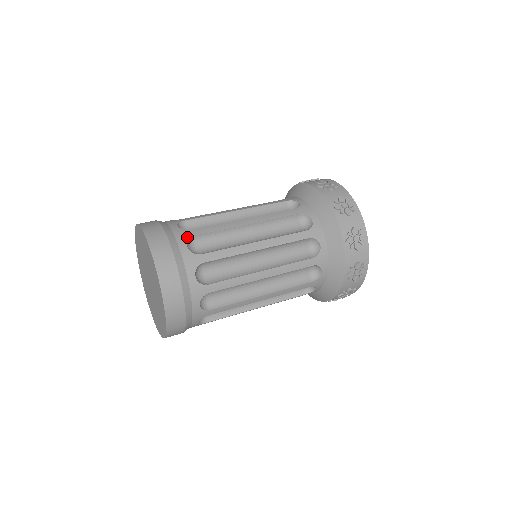
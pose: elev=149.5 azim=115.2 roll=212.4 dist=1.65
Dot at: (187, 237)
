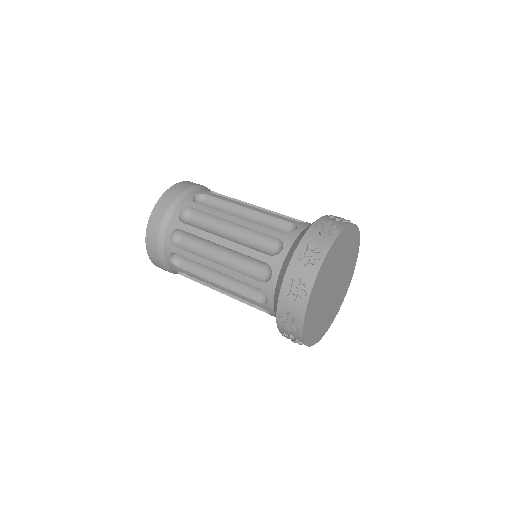
Dot at: (171, 251)
